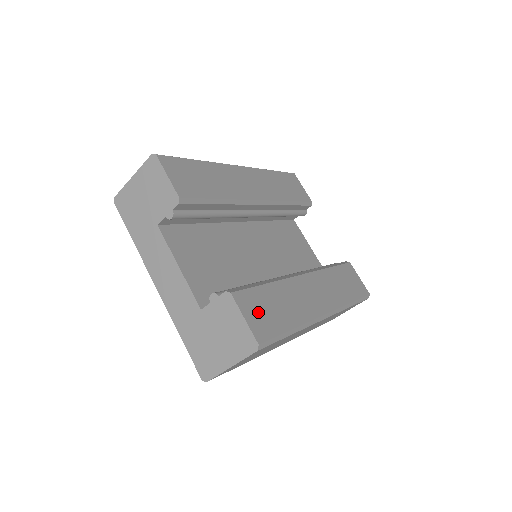
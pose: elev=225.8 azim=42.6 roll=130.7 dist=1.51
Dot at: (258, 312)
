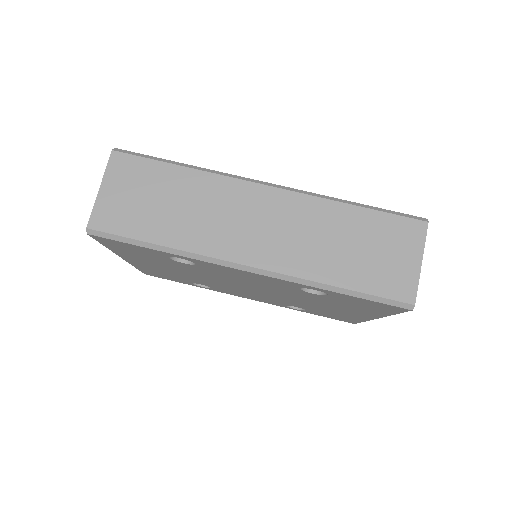
Dot at: occluded
